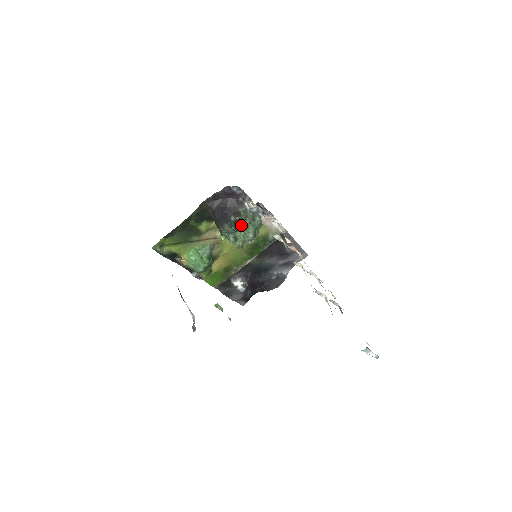
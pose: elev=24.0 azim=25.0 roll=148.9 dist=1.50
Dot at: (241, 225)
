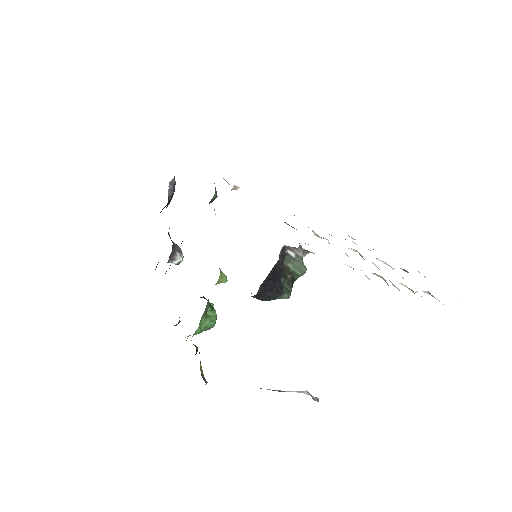
Dot at: (296, 279)
